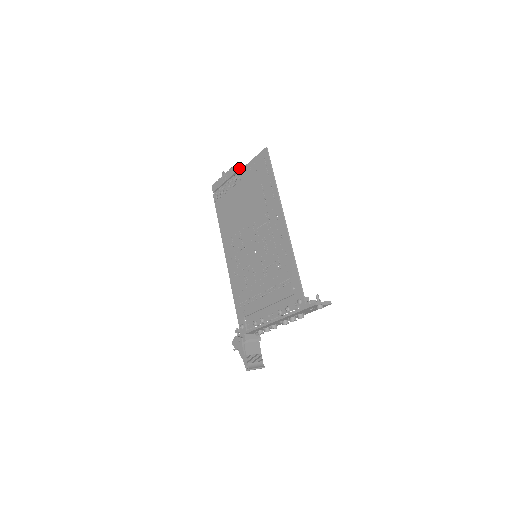
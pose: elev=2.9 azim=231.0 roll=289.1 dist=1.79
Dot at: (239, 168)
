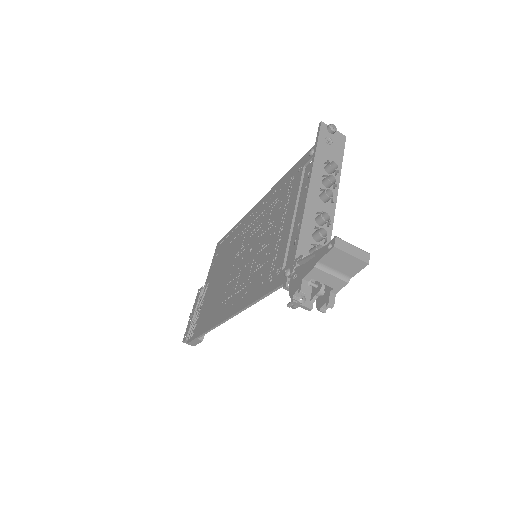
Dot at: occluded
